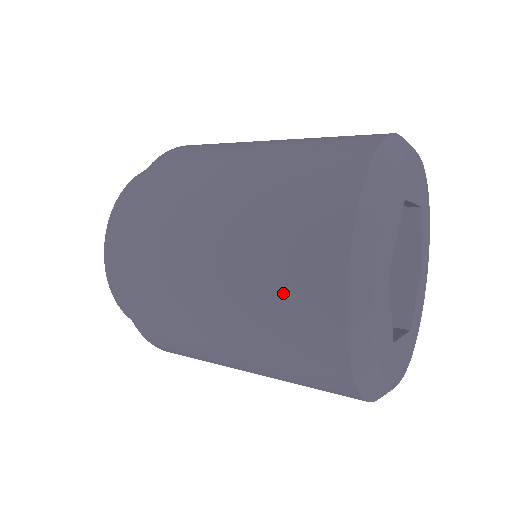
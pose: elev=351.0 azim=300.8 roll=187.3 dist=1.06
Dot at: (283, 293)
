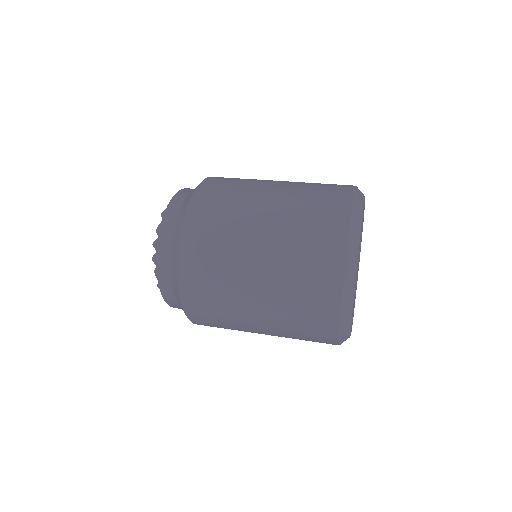
Dot at: (303, 286)
